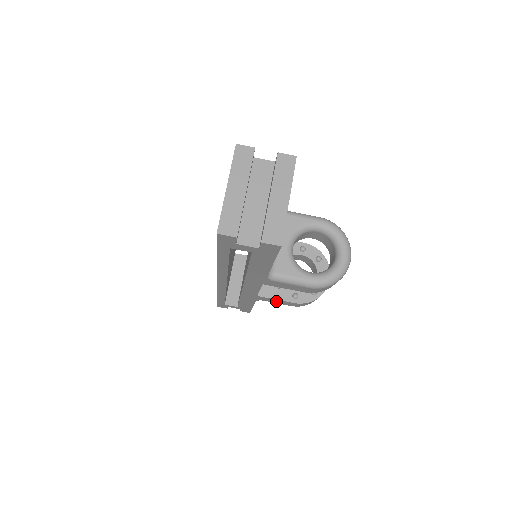
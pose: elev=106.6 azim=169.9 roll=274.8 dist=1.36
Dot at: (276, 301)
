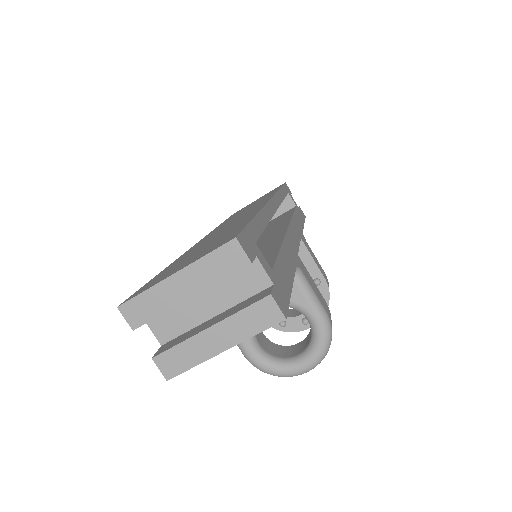
Dot at: occluded
